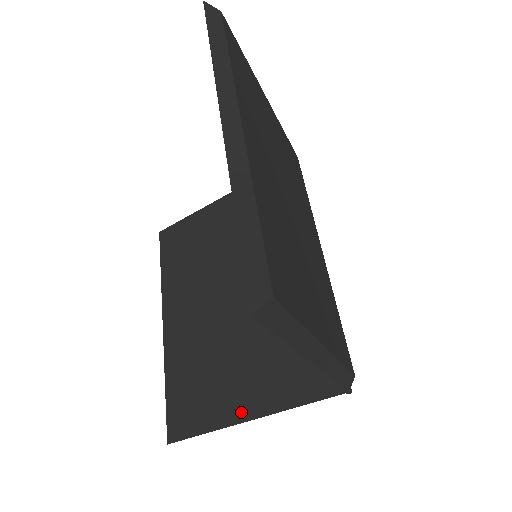
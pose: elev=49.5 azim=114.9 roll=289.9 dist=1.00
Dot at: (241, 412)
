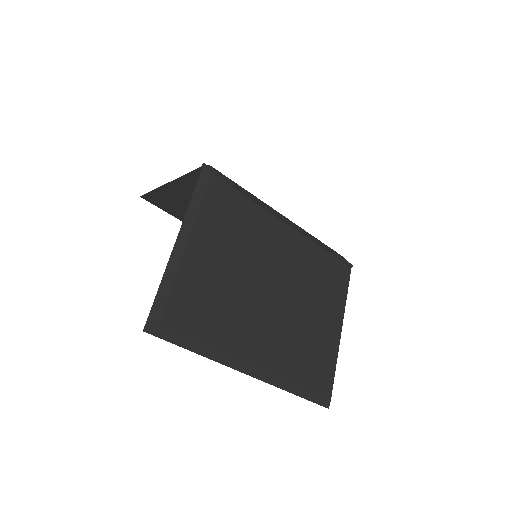
Dot at: occluded
